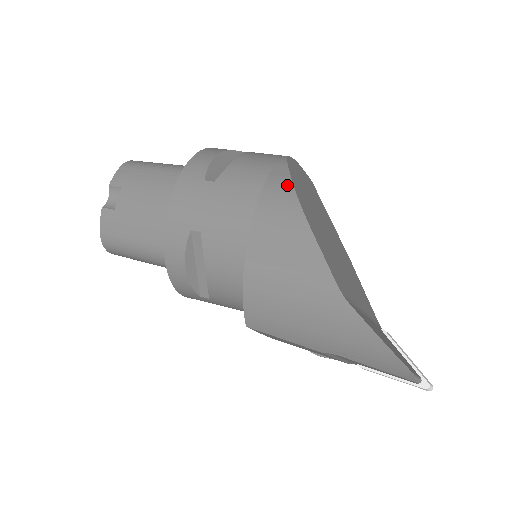
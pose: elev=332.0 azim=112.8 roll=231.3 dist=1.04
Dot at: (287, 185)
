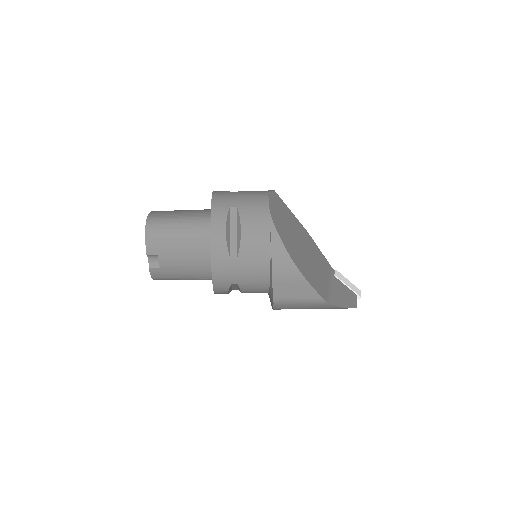
Dot at: (286, 256)
